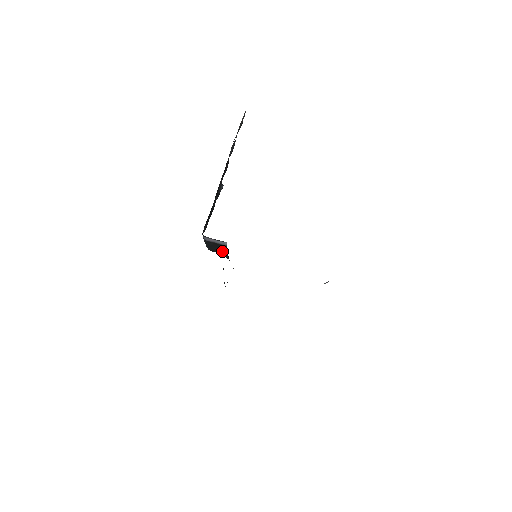
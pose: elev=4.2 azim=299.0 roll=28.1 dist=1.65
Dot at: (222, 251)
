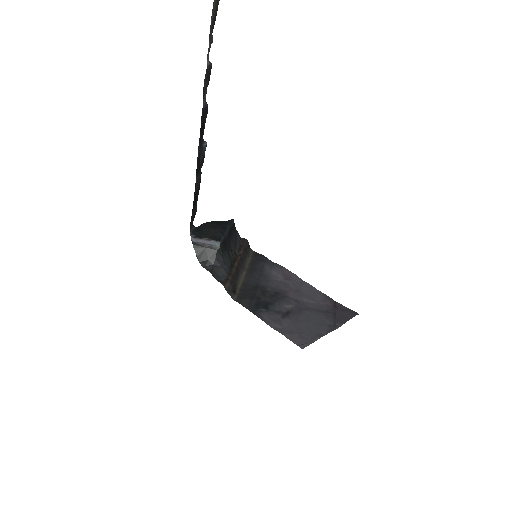
Dot at: (214, 260)
